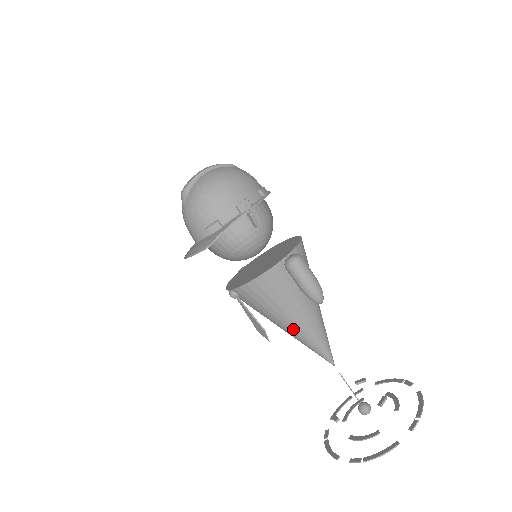
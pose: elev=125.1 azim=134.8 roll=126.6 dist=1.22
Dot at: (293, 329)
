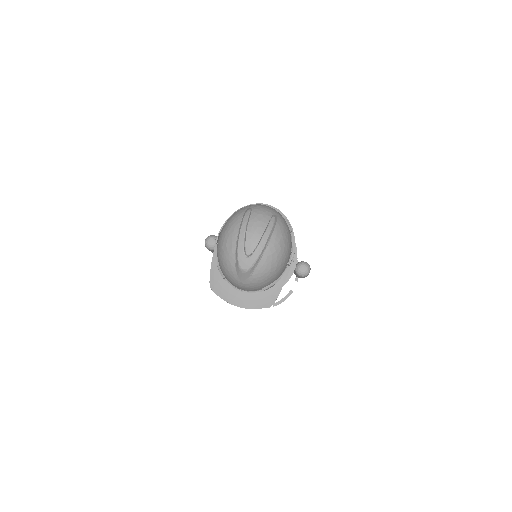
Dot at: occluded
